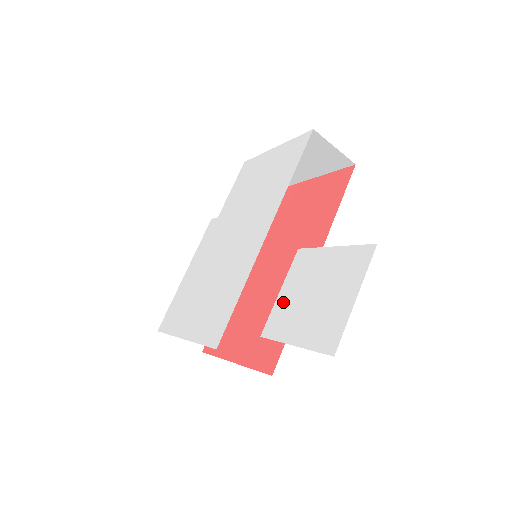
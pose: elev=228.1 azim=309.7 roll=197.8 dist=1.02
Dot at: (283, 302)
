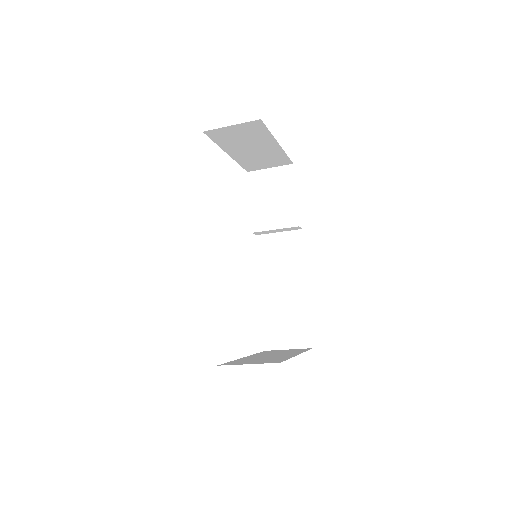
Dot at: occluded
